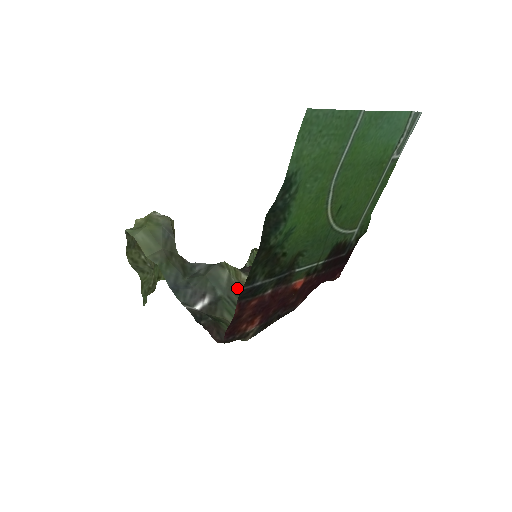
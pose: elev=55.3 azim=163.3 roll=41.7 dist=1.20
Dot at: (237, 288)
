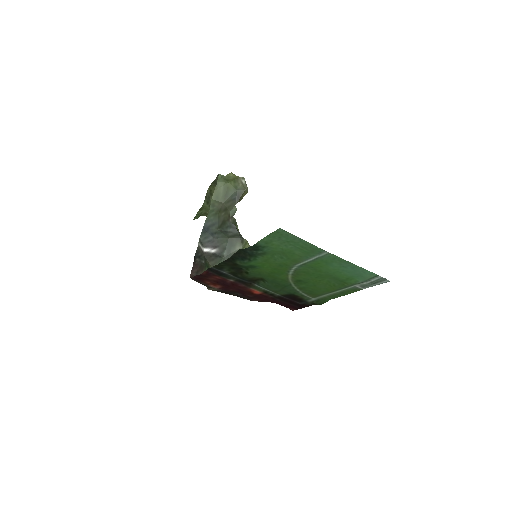
Dot at: occluded
